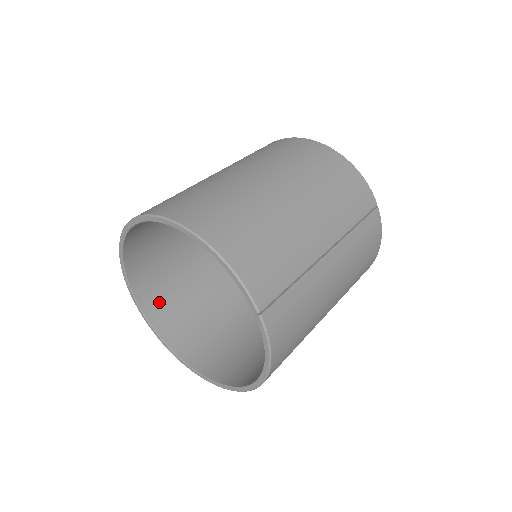
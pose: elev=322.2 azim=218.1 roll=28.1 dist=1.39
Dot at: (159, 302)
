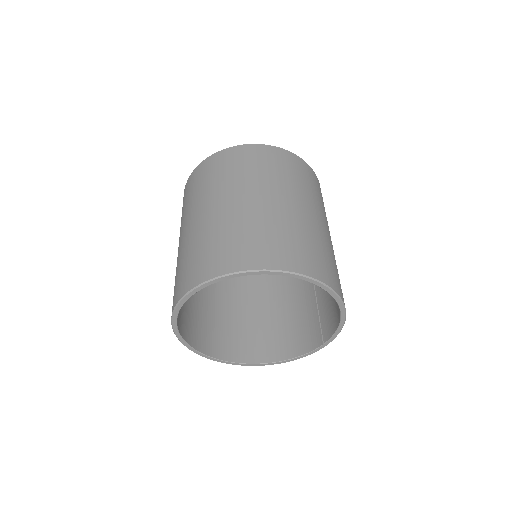
Dot at: occluded
